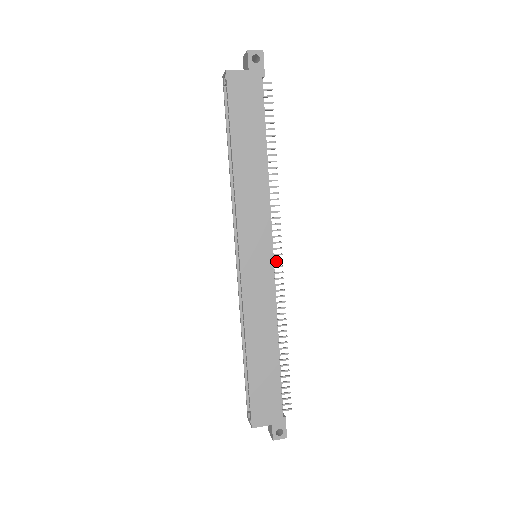
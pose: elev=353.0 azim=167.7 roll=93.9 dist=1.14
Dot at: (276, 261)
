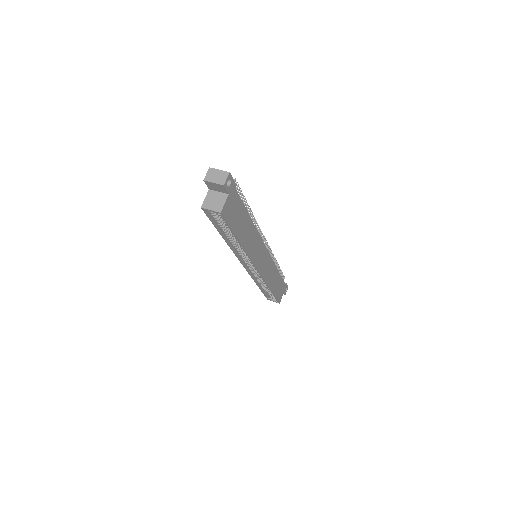
Dot at: (266, 247)
